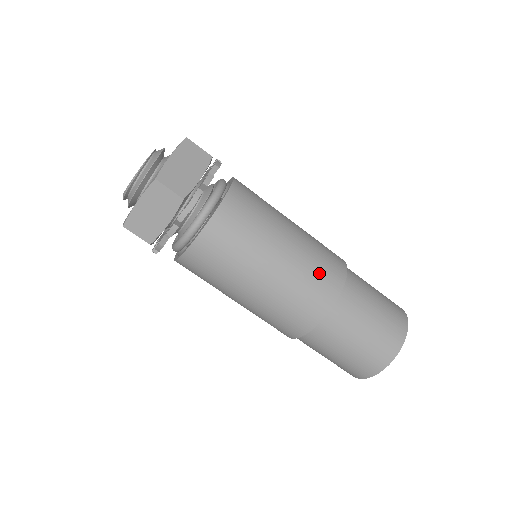
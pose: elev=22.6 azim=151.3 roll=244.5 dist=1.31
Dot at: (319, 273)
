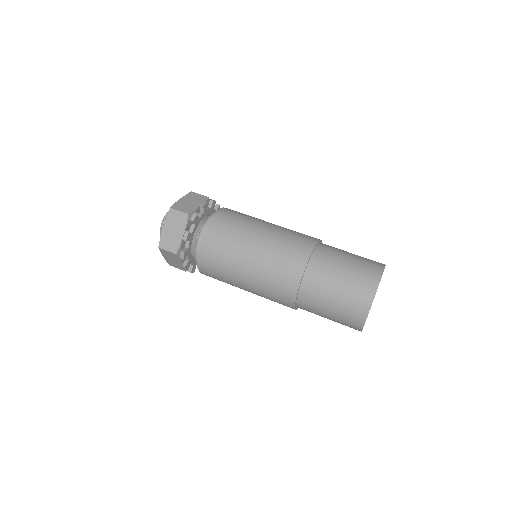
Dot at: (278, 275)
